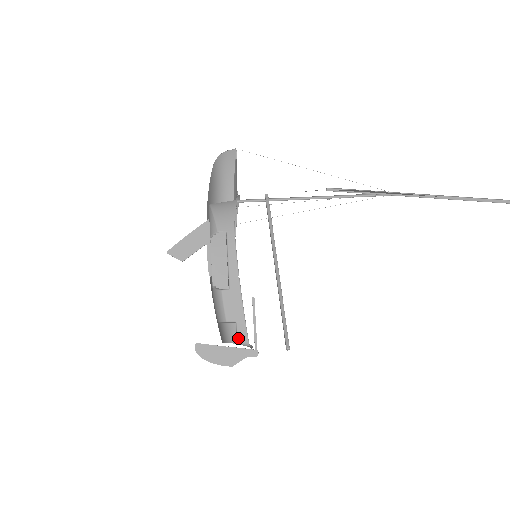
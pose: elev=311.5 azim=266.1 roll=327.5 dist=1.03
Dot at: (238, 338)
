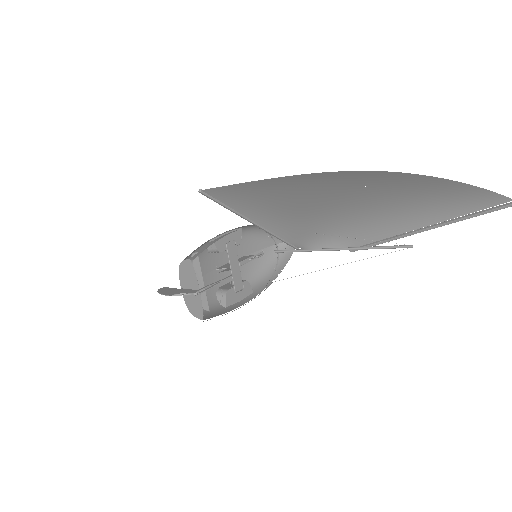
Dot at: (190, 259)
